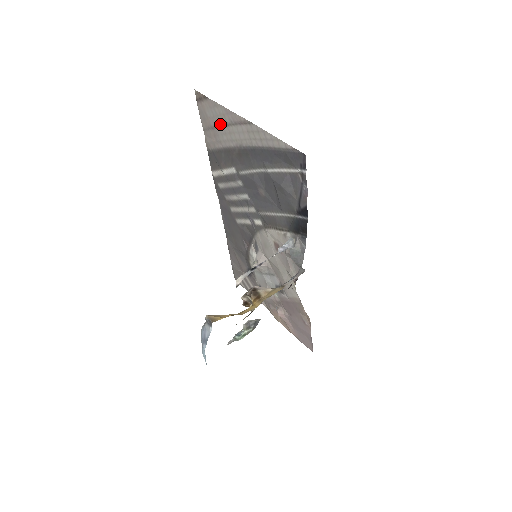
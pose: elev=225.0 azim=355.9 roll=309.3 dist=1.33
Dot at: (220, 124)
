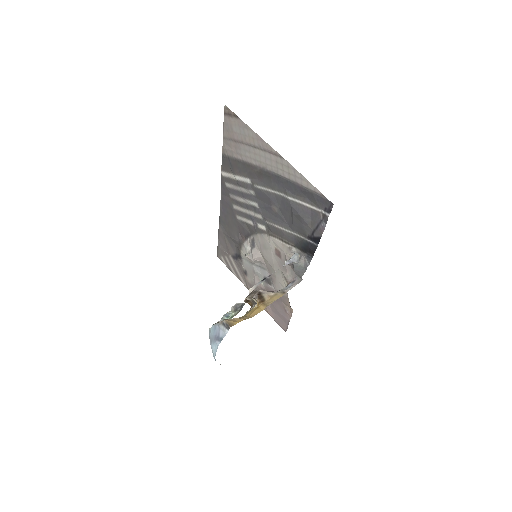
Dot at: (246, 142)
